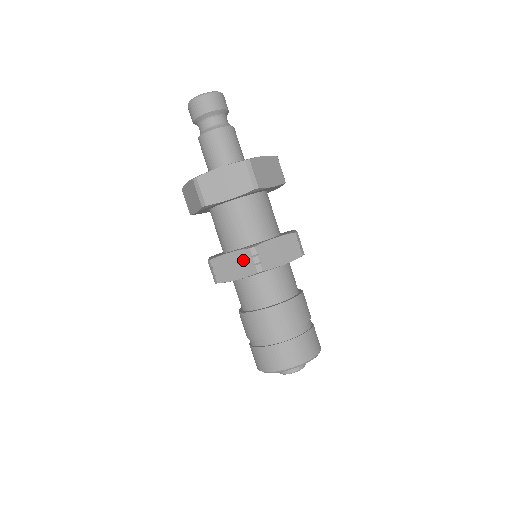
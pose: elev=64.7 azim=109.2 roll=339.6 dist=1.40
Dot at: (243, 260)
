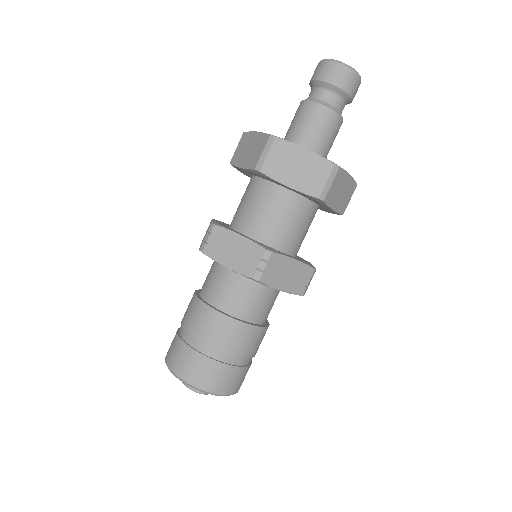
Dot at: (249, 254)
